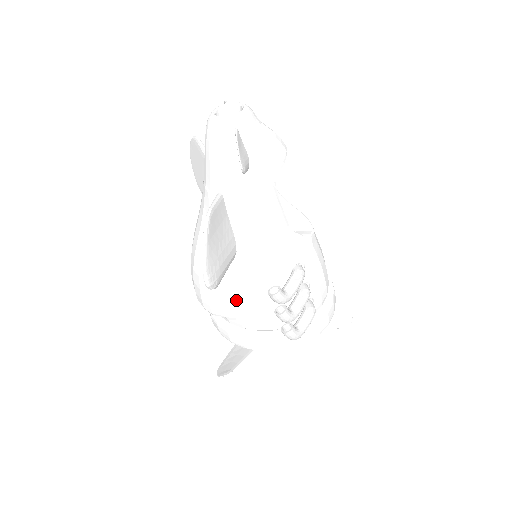
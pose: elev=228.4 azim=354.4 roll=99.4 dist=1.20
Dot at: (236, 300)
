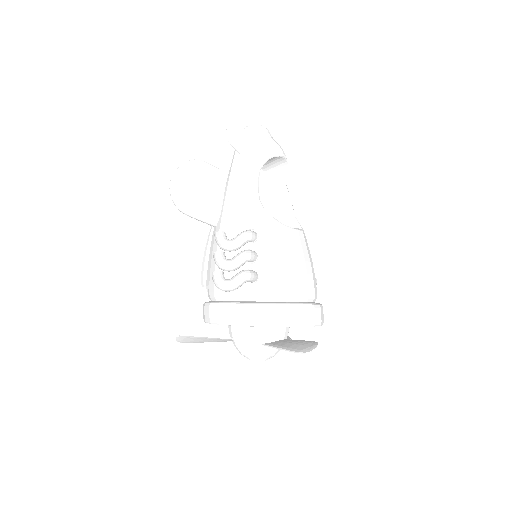
Dot at: (211, 262)
